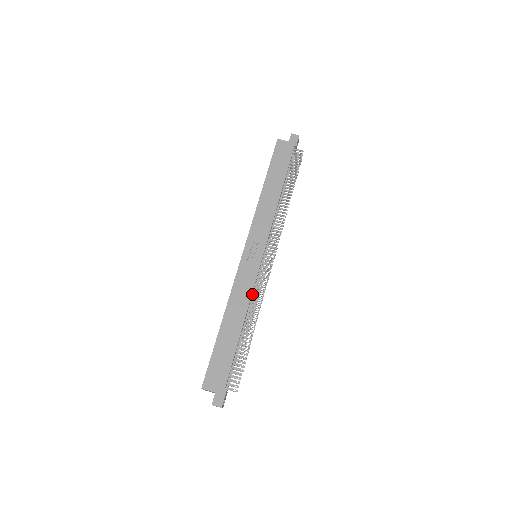
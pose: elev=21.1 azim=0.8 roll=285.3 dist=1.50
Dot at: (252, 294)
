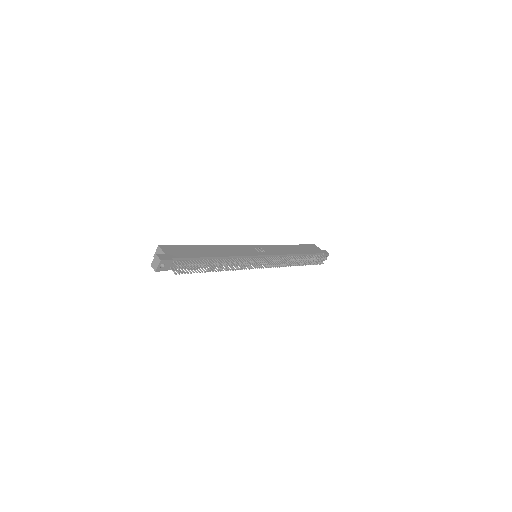
Dot at: (238, 258)
